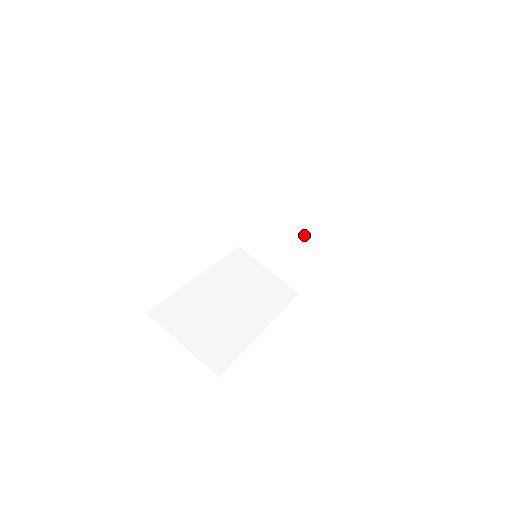
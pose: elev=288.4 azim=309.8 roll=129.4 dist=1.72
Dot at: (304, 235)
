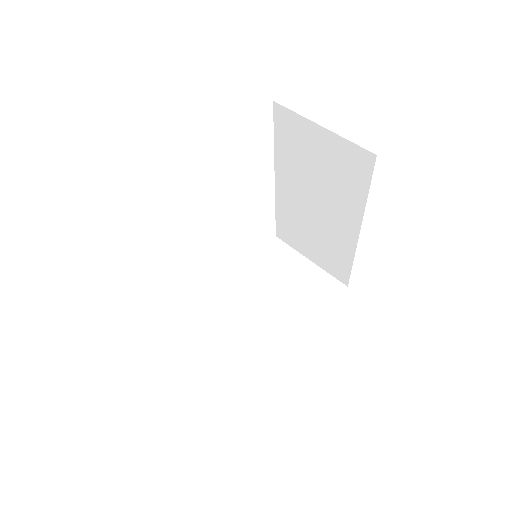
Dot at: (270, 318)
